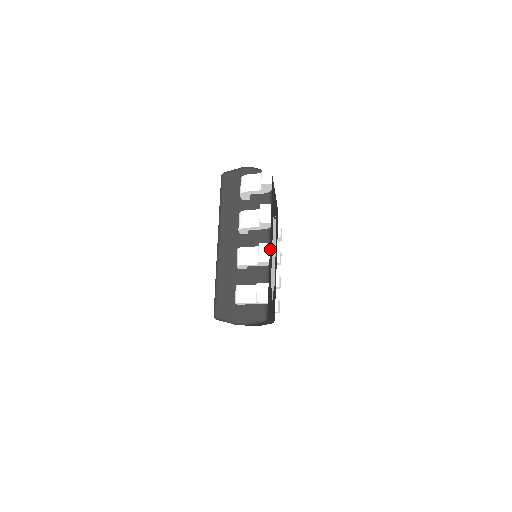
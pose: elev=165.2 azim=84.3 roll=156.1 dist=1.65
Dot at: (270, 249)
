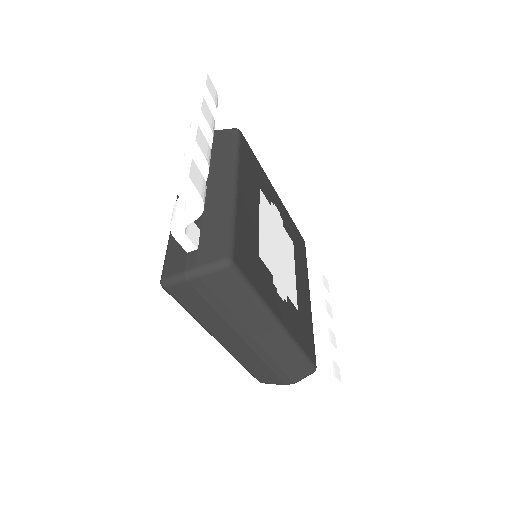
Dot at: (242, 196)
